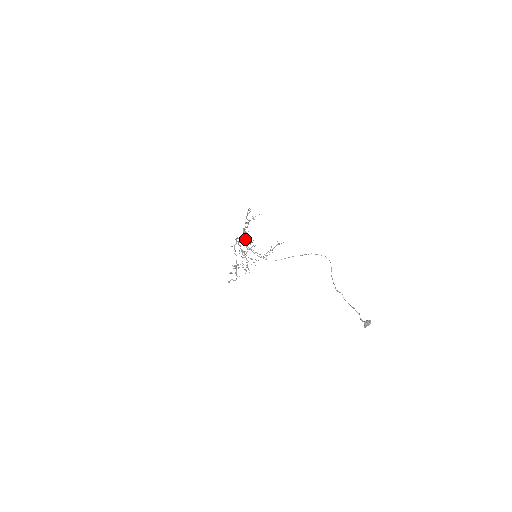
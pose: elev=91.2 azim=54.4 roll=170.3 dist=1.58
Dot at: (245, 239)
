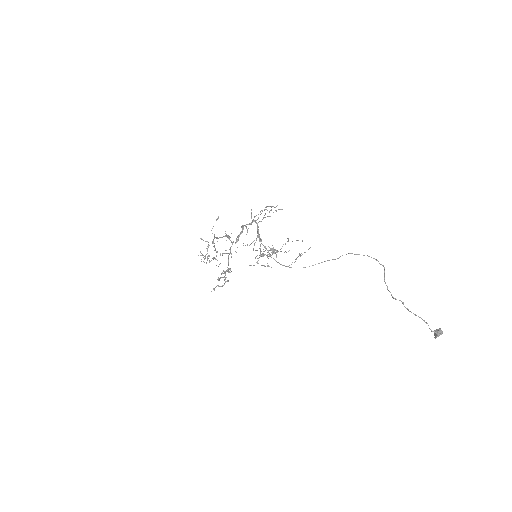
Dot at: (264, 246)
